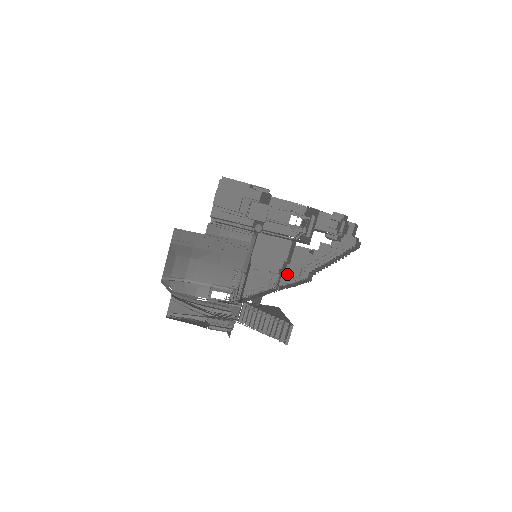
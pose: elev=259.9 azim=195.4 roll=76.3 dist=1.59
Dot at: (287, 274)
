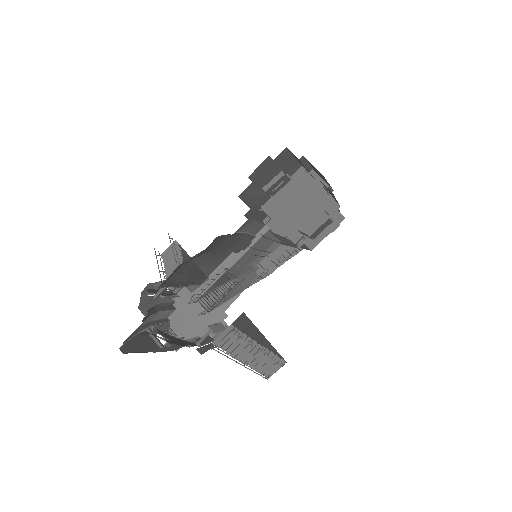
Dot at: occluded
